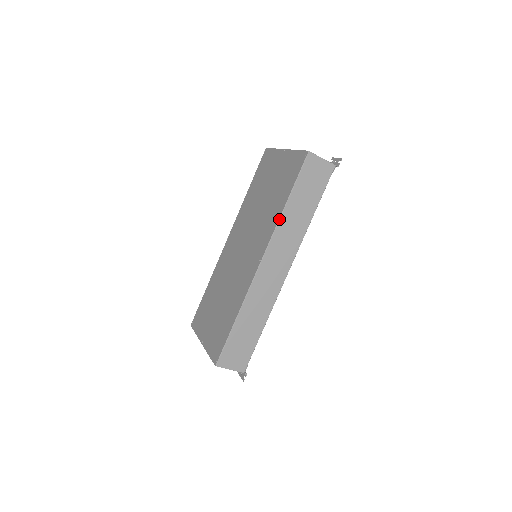
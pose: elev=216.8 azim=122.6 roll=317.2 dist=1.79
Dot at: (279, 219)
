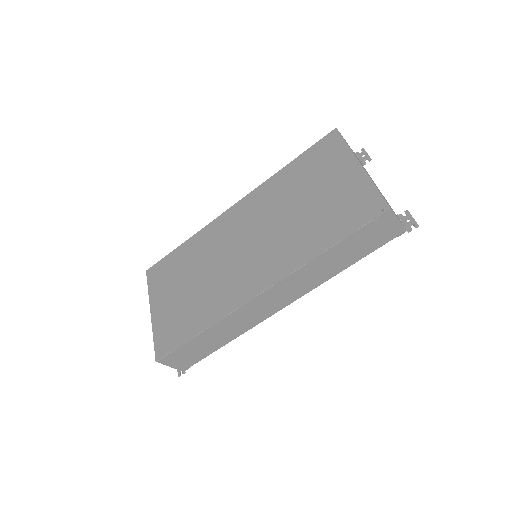
Dot at: (308, 262)
